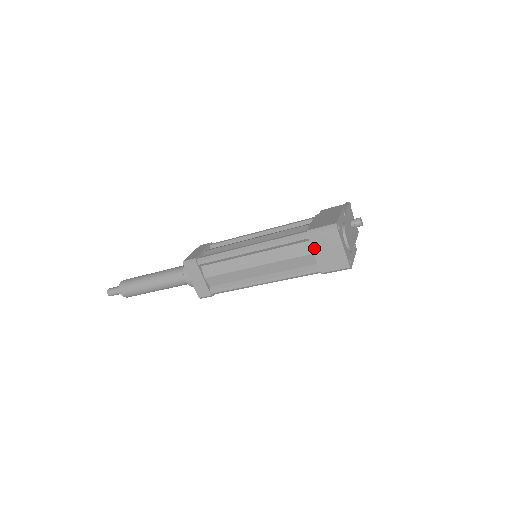
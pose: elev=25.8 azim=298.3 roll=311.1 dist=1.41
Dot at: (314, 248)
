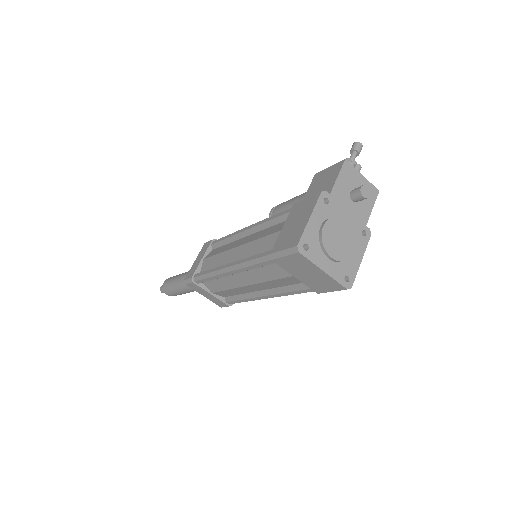
Dot at: (290, 272)
